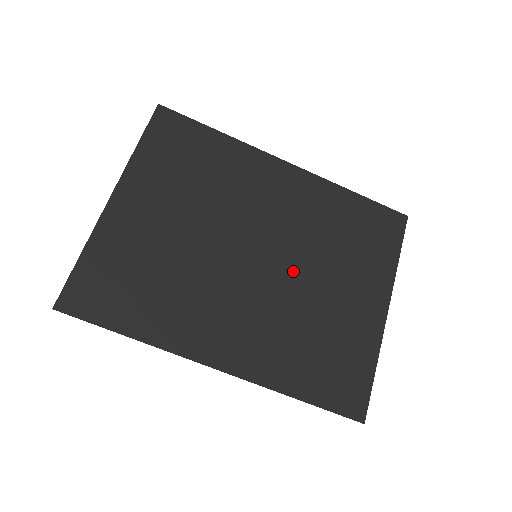
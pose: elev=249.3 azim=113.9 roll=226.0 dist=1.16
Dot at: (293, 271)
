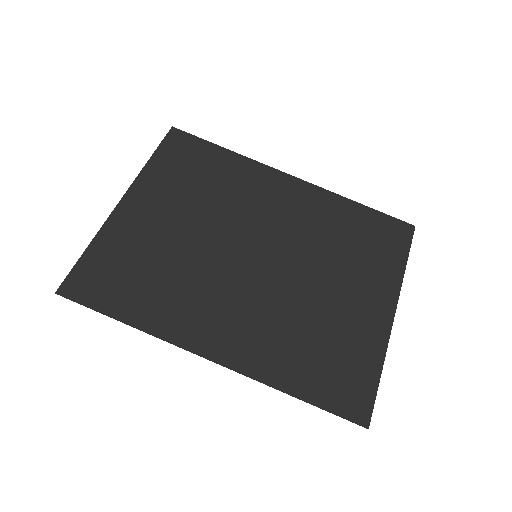
Dot at: (293, 271)
